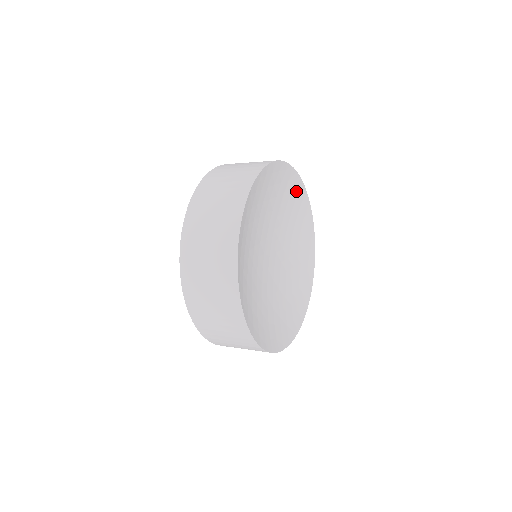
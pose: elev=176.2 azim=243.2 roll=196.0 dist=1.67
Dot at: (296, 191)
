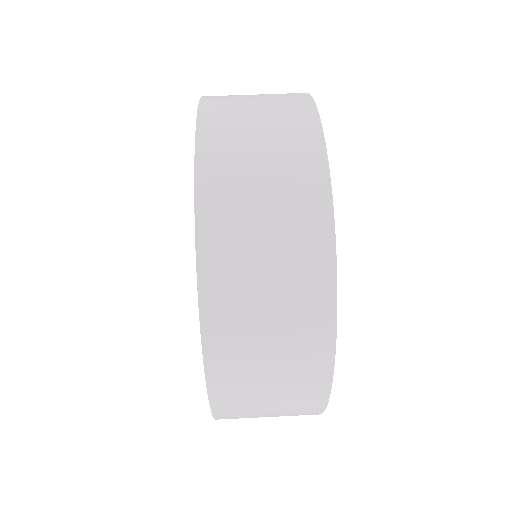
Dot at: occluded
